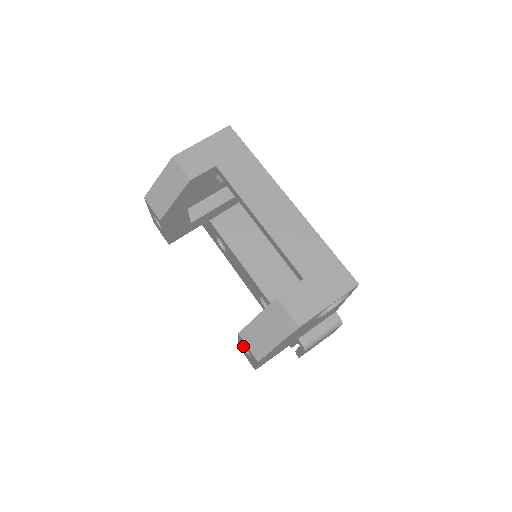
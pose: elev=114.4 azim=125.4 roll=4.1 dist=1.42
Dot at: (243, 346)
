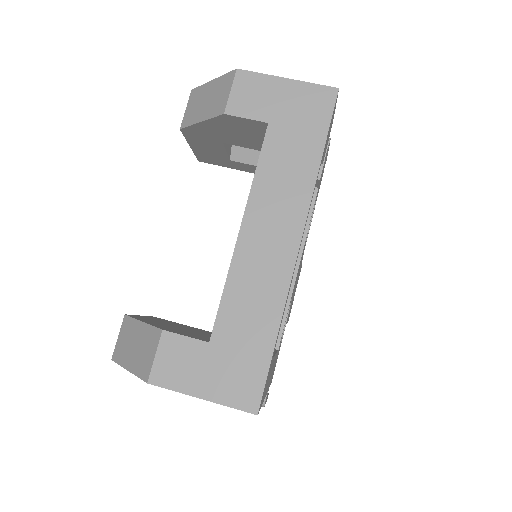
Dot at: occluded
